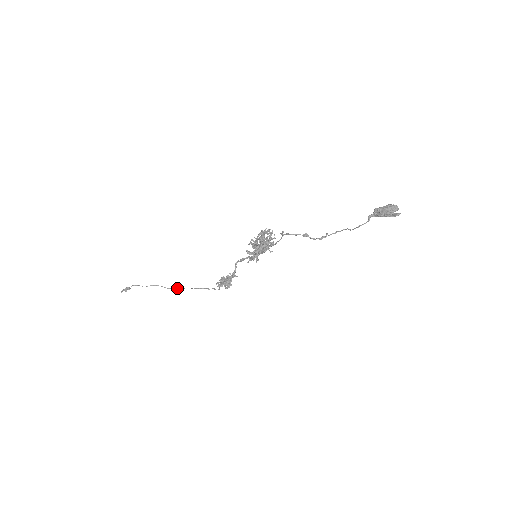
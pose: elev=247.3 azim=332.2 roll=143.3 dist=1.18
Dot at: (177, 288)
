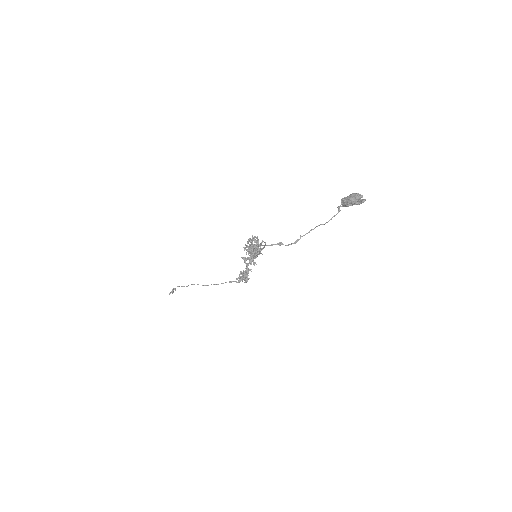
Dot at: occluded
